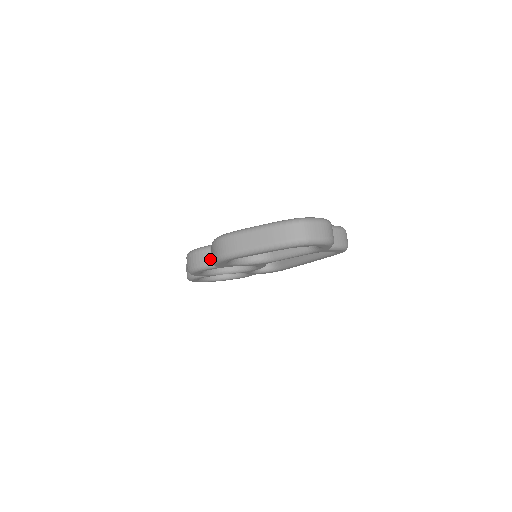
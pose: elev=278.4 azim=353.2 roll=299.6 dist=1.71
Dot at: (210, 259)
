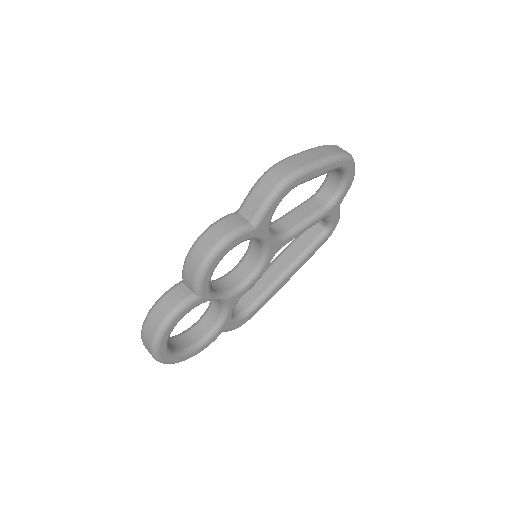
Dot at: (245, 220)
